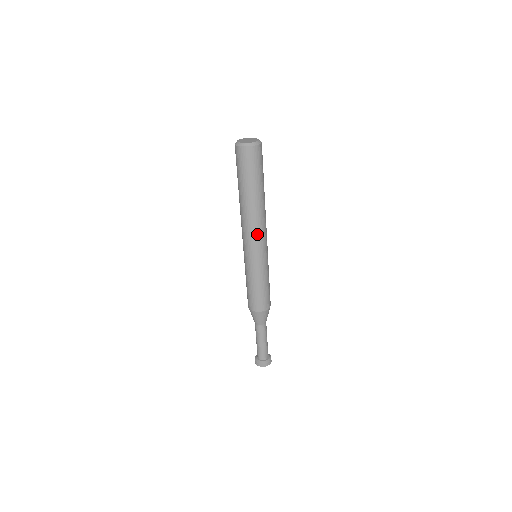
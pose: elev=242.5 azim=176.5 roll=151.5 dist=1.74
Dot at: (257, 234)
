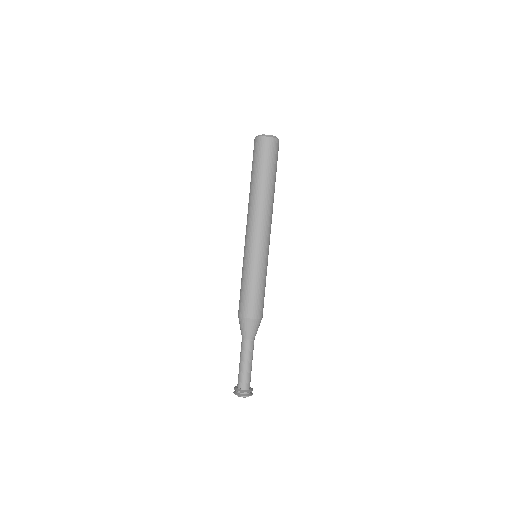
Dot at: (267, 226)
